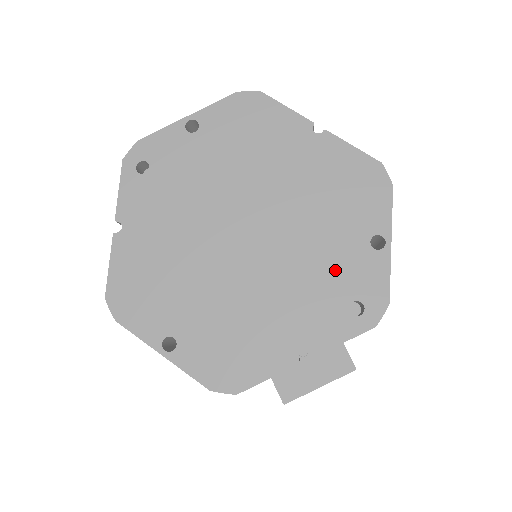
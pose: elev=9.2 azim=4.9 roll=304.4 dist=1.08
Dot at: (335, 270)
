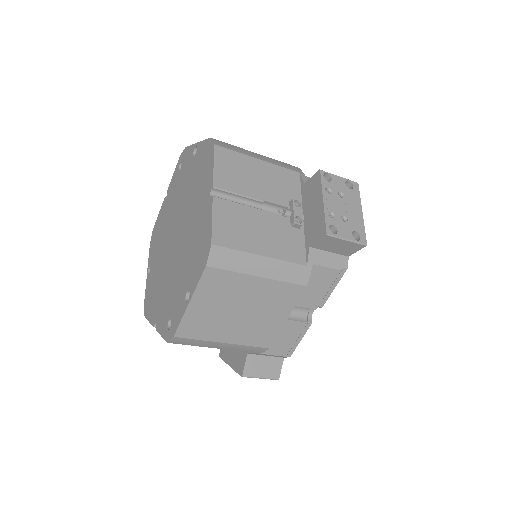
Dot at: (176, 293)
